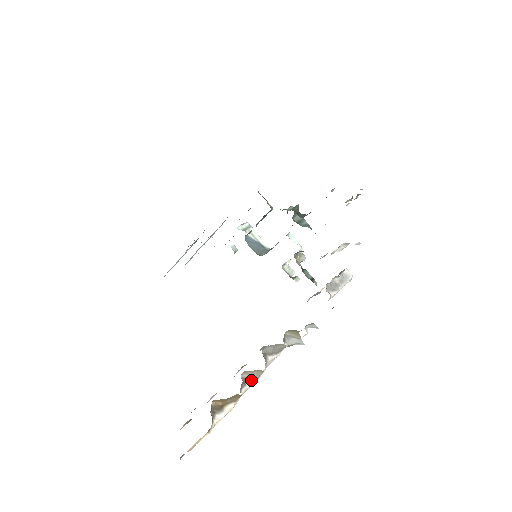
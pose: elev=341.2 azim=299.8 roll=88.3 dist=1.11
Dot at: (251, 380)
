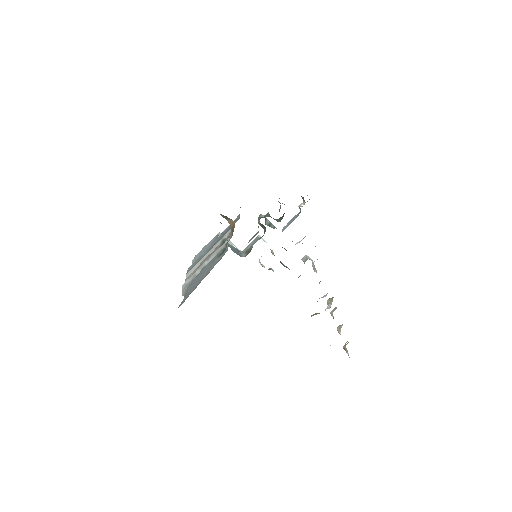
Dot at: (340, 332)
